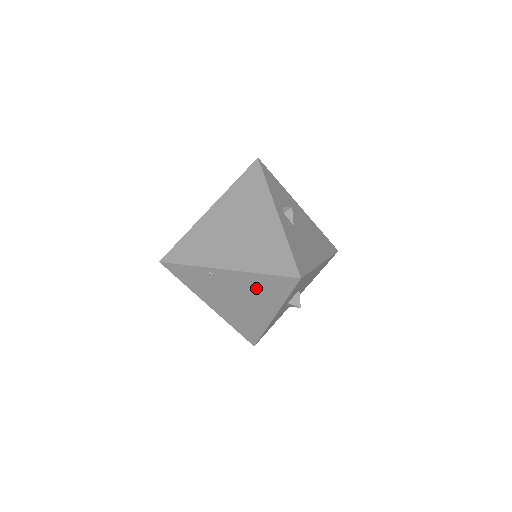
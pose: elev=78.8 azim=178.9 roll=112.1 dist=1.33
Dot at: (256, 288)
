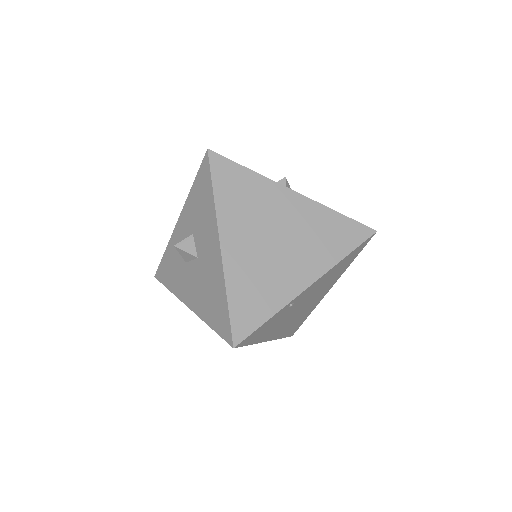
Dot at: (330, 277)
